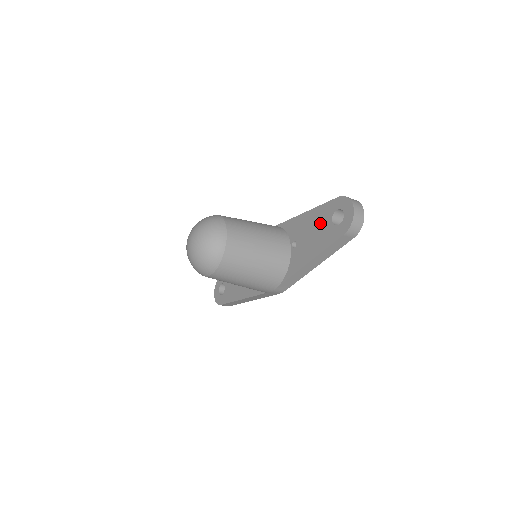
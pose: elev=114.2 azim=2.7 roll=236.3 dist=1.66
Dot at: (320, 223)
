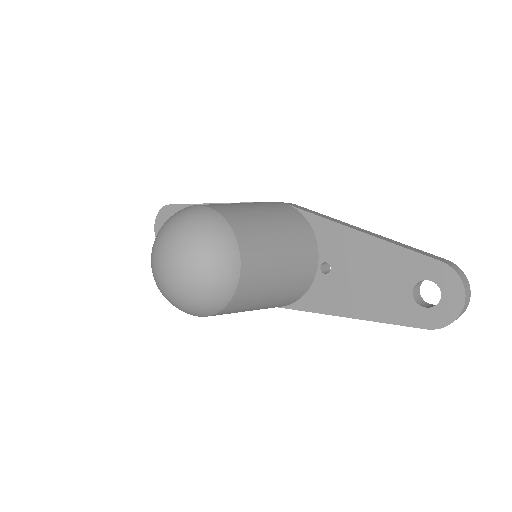
Dot at: (388, 275)
